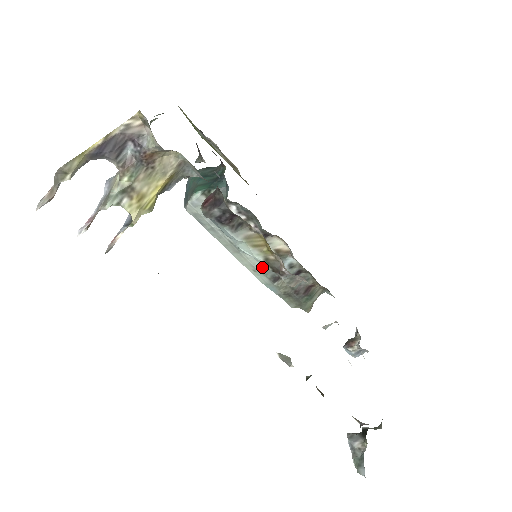
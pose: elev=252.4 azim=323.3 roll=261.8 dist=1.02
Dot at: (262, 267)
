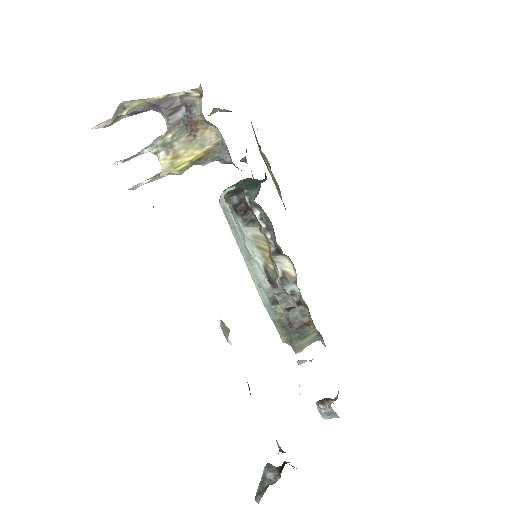
Dot at: (266, 283)
